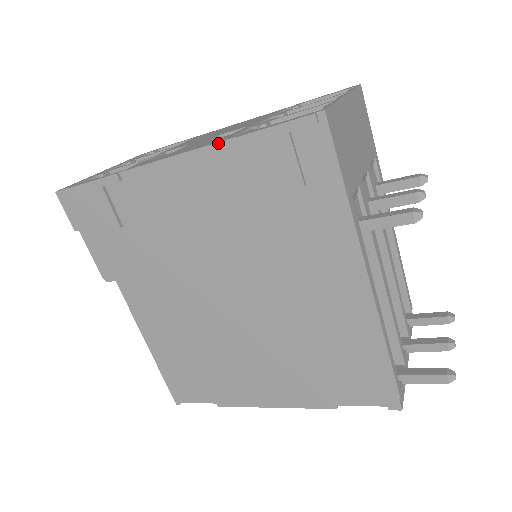
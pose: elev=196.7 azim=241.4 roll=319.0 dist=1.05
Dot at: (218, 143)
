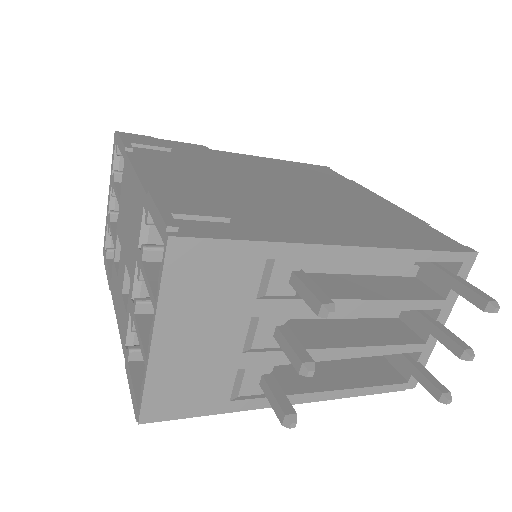
Dot at: (123, 349)
